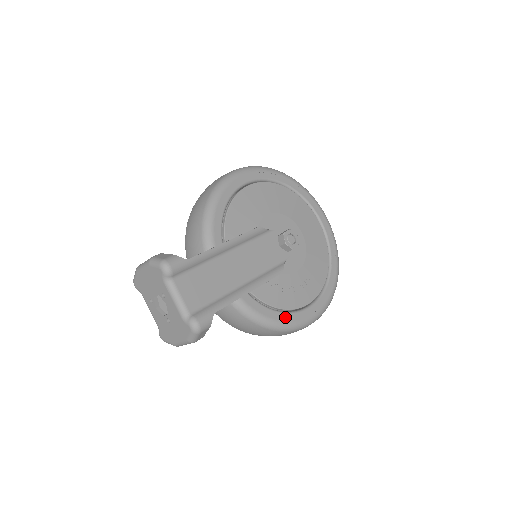
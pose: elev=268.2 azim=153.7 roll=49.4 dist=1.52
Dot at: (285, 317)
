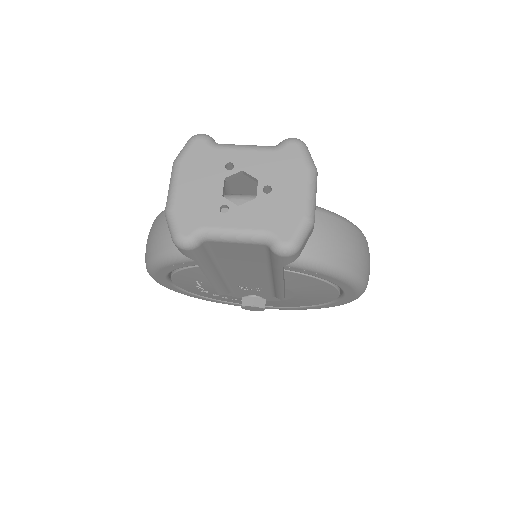
Dot at: occluded
